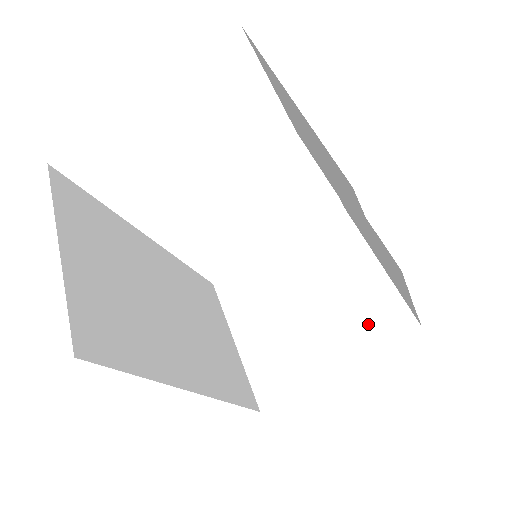
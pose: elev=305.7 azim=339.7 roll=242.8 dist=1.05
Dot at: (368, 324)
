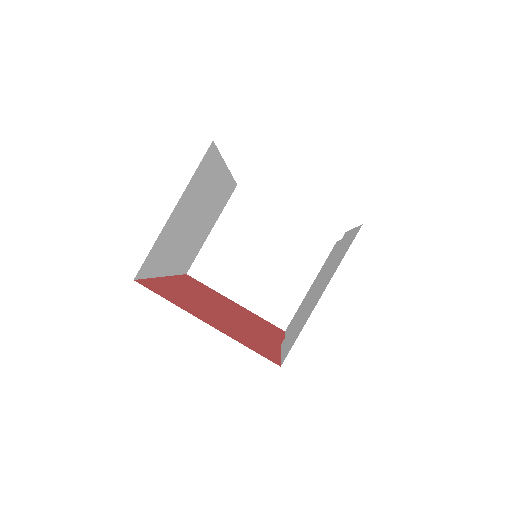
Dot at: (270, 303)
